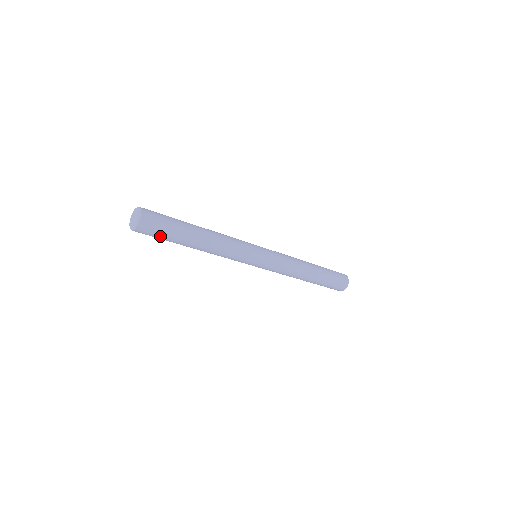
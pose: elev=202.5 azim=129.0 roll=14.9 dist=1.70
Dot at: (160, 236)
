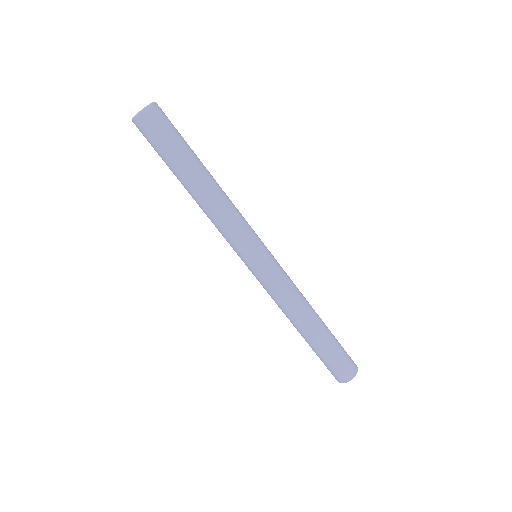
Dot at: (156, 147)
